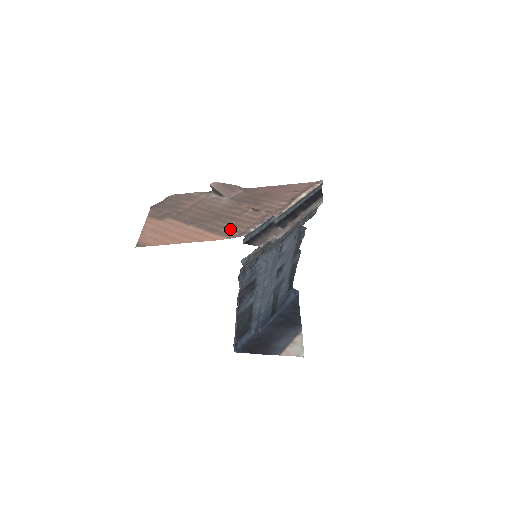
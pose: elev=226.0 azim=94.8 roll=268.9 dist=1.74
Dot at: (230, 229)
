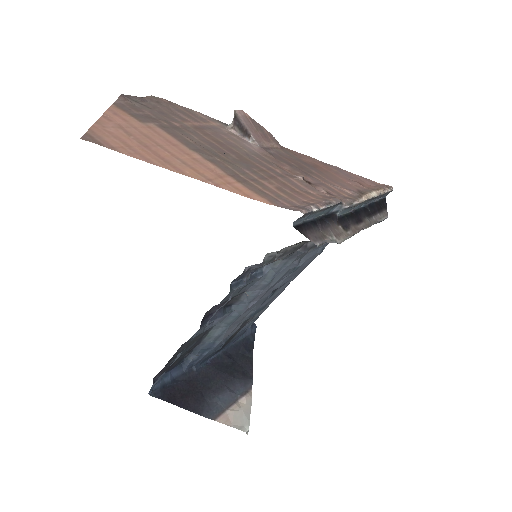
Dot at: (272, 191)
